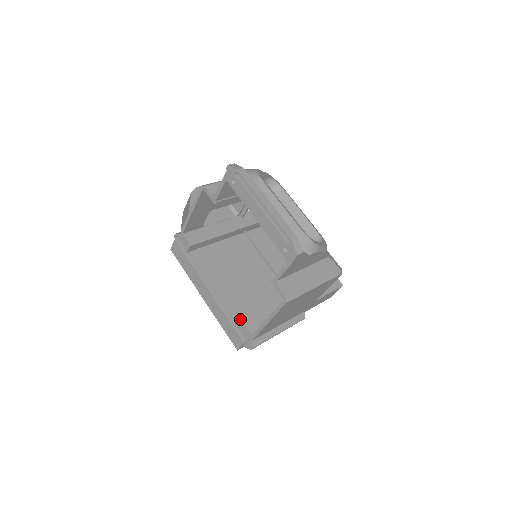
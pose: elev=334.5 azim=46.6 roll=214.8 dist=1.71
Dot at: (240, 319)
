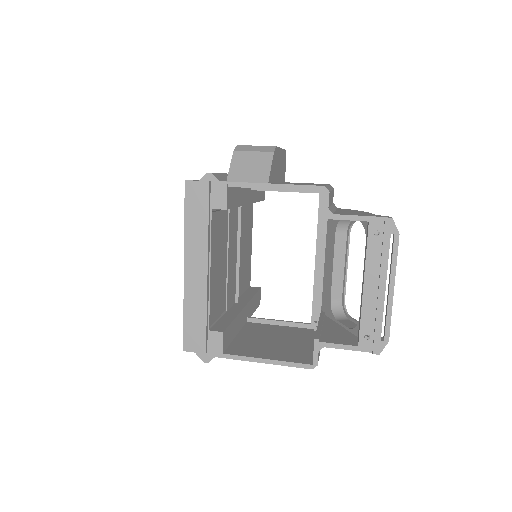
Dot at: (211, 321)
